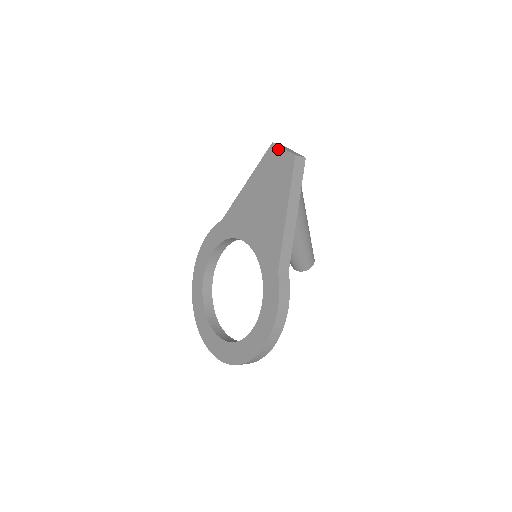
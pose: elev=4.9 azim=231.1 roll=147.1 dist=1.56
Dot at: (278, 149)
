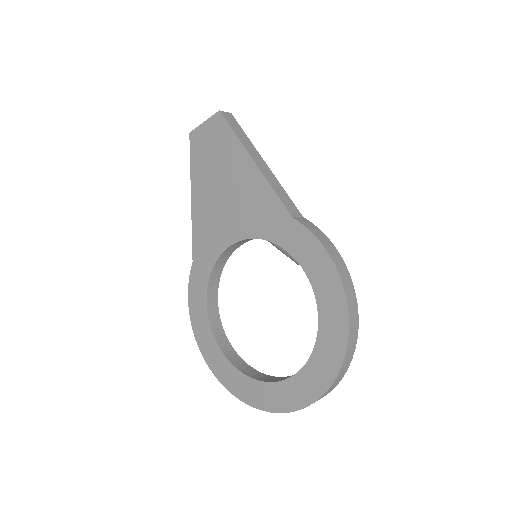
Dot at: (199, 129)
